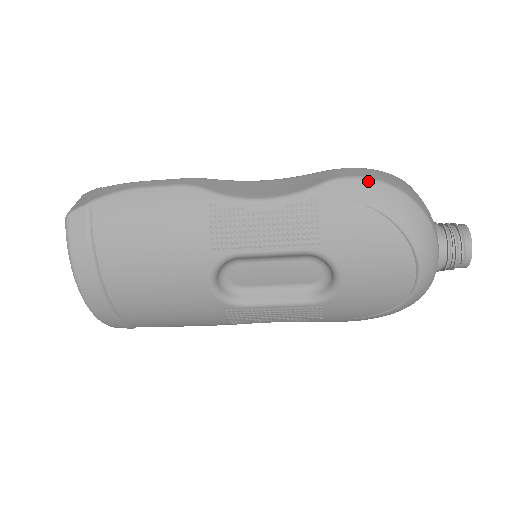
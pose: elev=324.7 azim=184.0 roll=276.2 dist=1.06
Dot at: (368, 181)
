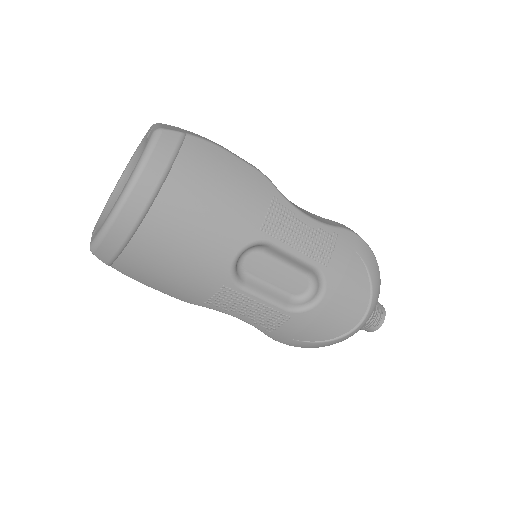
Dot at: (365, 242)
